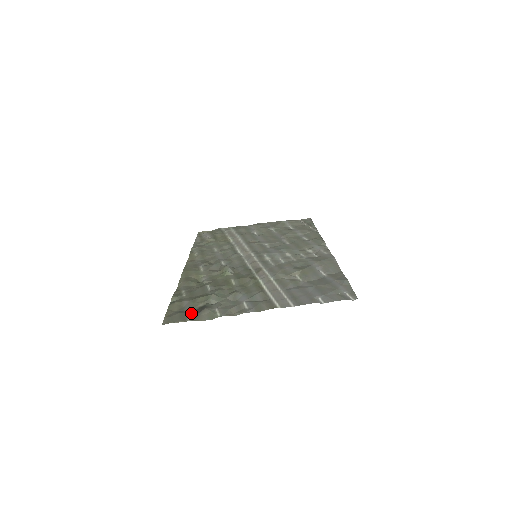
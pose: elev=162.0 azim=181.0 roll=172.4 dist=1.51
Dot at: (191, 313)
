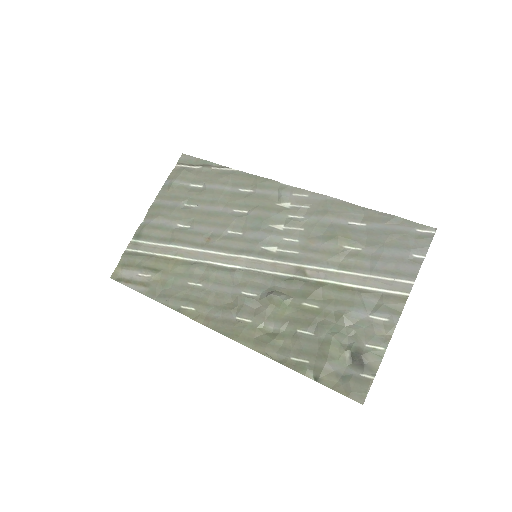
Dot at: (357, 370)
